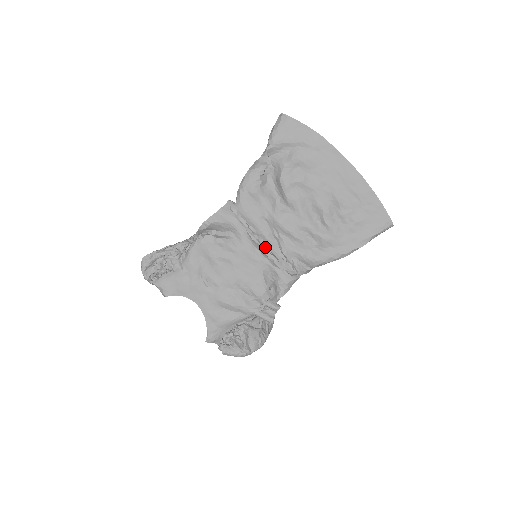
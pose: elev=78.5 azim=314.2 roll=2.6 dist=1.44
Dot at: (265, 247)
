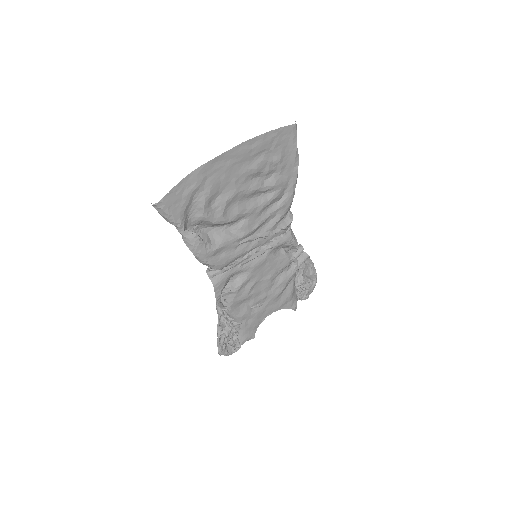
Dot at: (259, 251)
